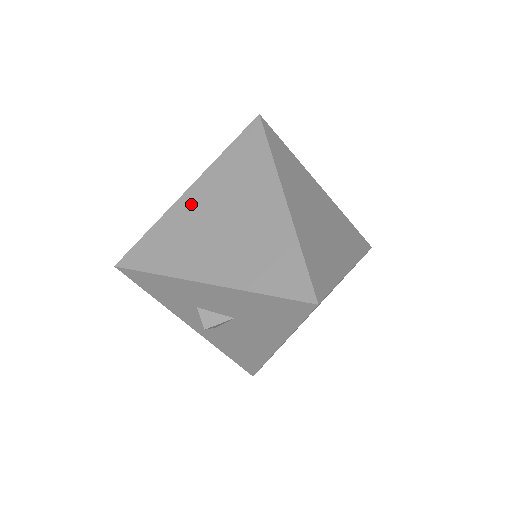
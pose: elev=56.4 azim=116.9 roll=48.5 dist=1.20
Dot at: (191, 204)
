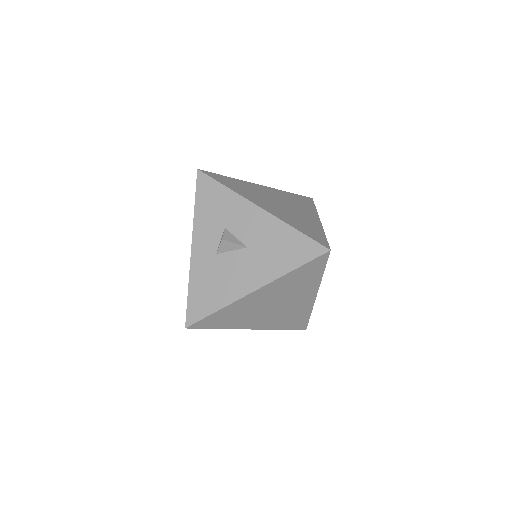
Dot at: (261, 188)
